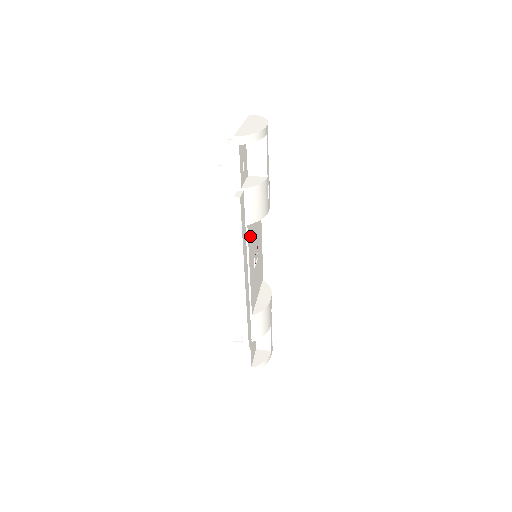
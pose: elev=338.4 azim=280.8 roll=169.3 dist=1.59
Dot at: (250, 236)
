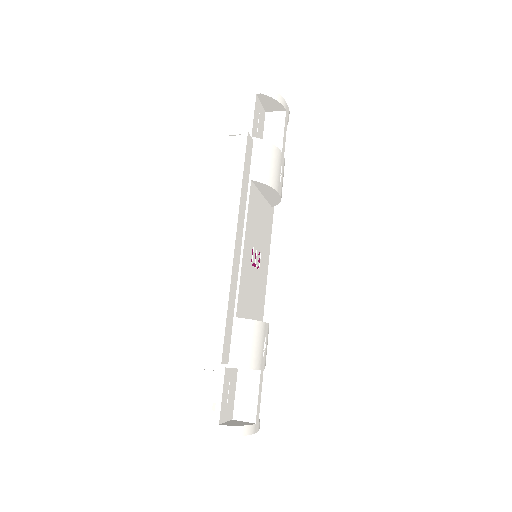
Dot at: (252, 206)
